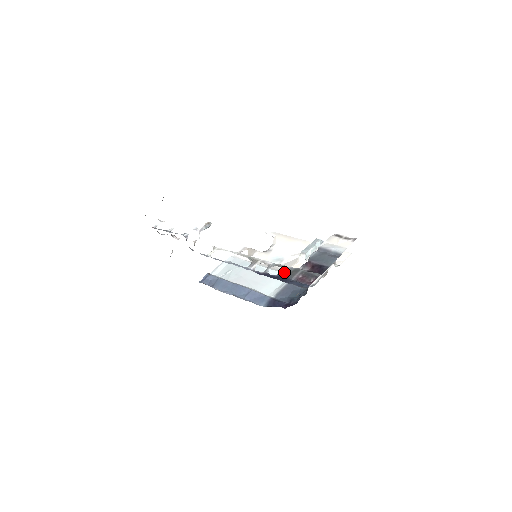
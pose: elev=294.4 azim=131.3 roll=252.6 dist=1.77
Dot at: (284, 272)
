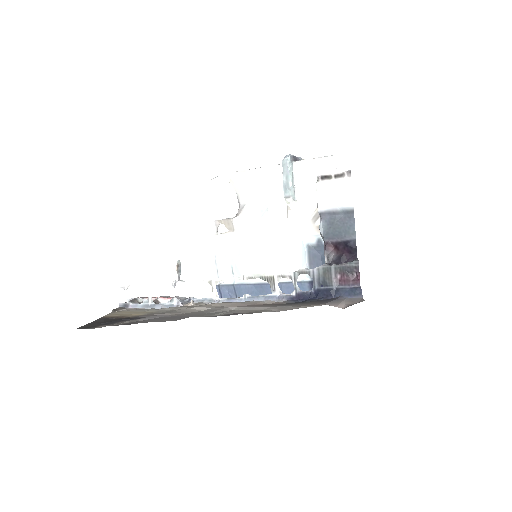
Dot at: (316, 281)
